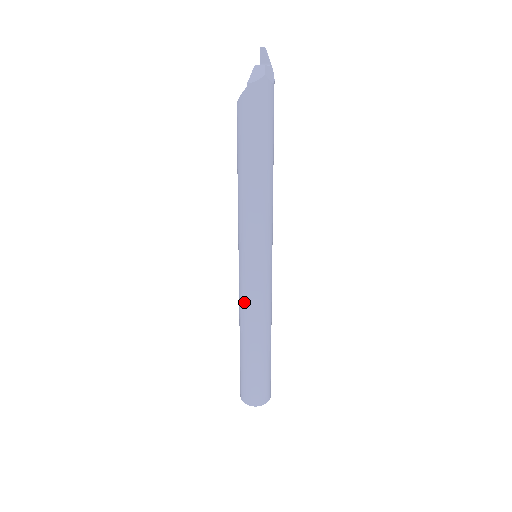
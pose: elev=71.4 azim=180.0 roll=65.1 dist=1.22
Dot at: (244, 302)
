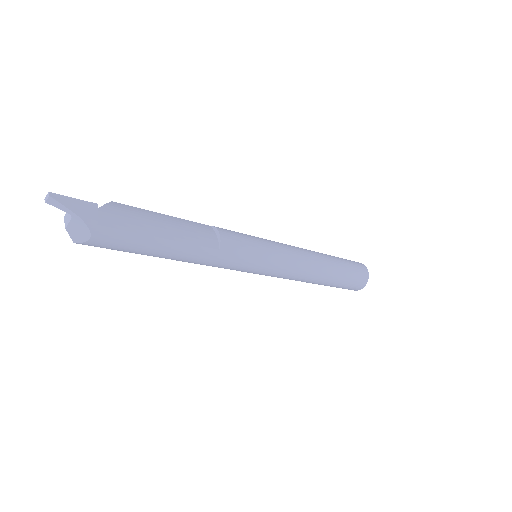
Dot at: occluded
